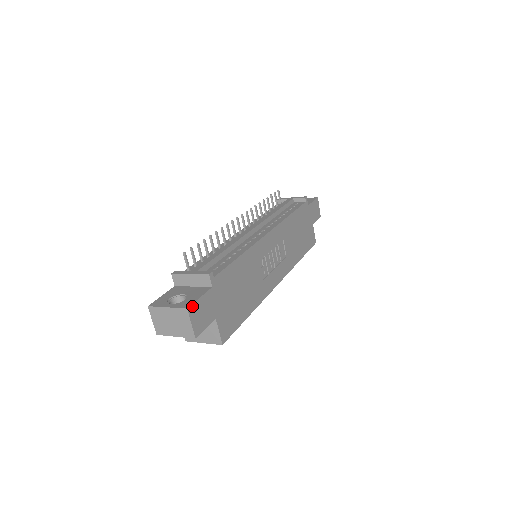
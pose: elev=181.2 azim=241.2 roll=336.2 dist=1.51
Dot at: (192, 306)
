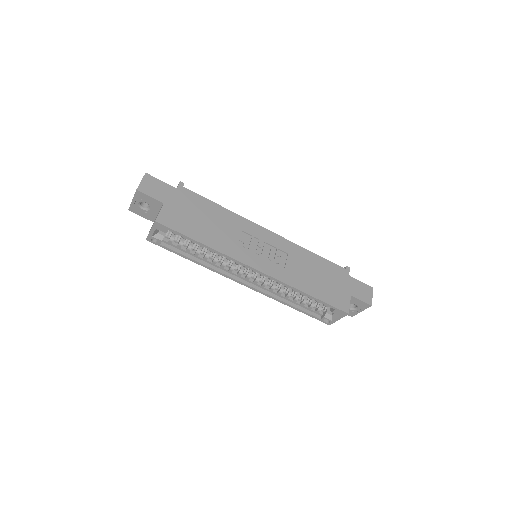
Dot at: (151, 176)
